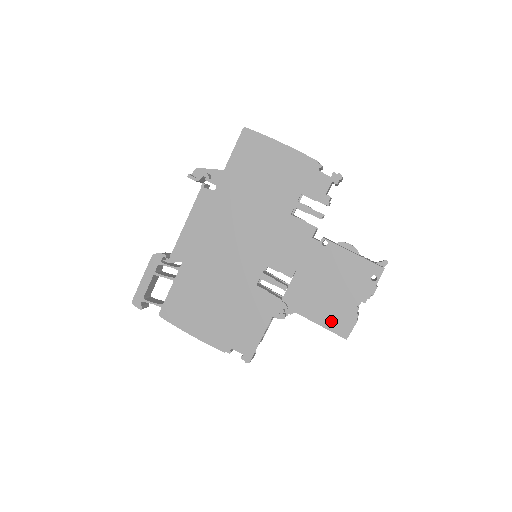
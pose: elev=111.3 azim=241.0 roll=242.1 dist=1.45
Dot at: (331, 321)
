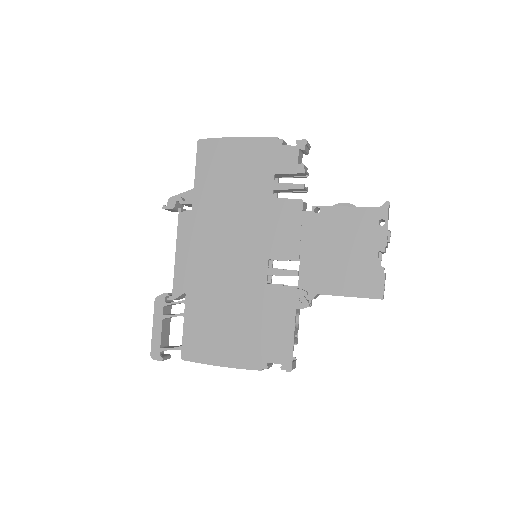
Dot at: (358, 287)
